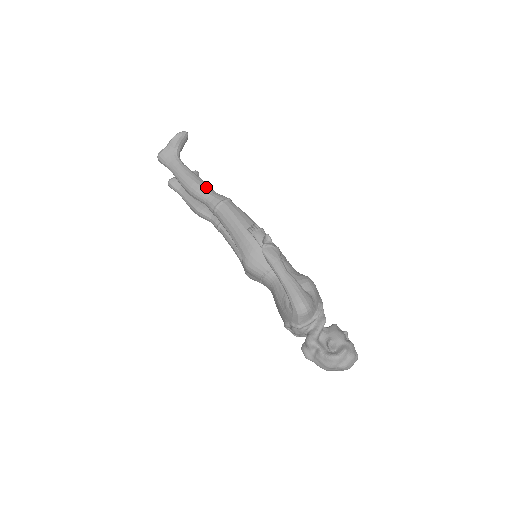
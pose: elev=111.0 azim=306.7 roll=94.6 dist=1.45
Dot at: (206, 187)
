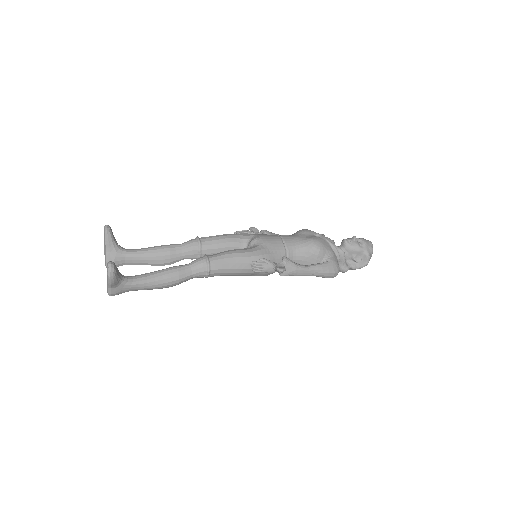
Dot at: (182, 274)
